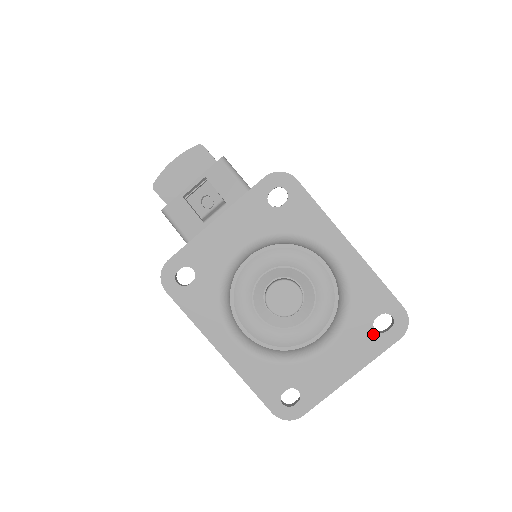
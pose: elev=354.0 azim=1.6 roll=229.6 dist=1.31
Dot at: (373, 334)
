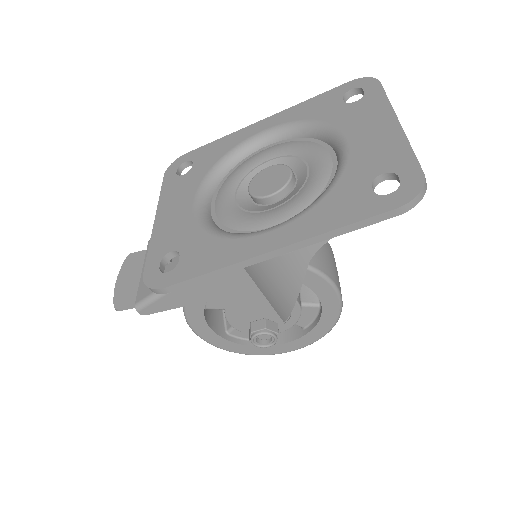
Dot at: (359, 103)
